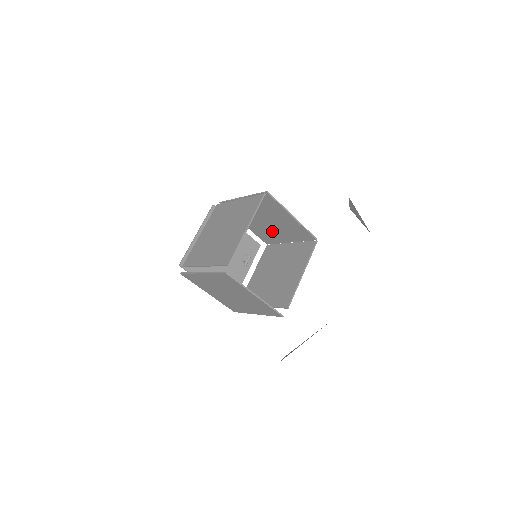
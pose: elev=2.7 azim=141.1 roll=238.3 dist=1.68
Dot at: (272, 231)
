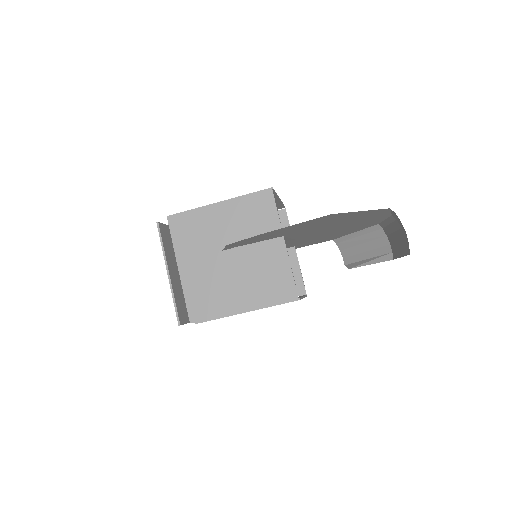
Dot at: occluded
